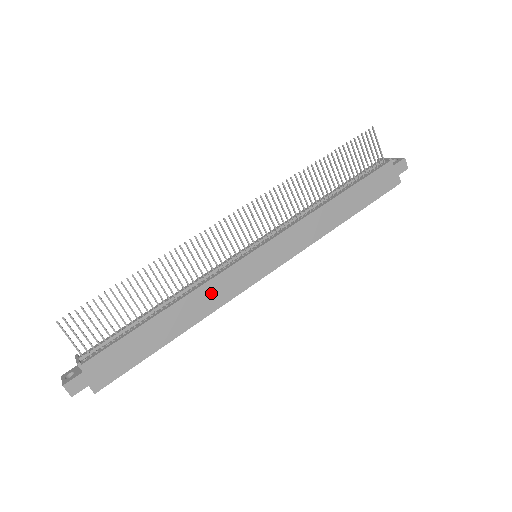
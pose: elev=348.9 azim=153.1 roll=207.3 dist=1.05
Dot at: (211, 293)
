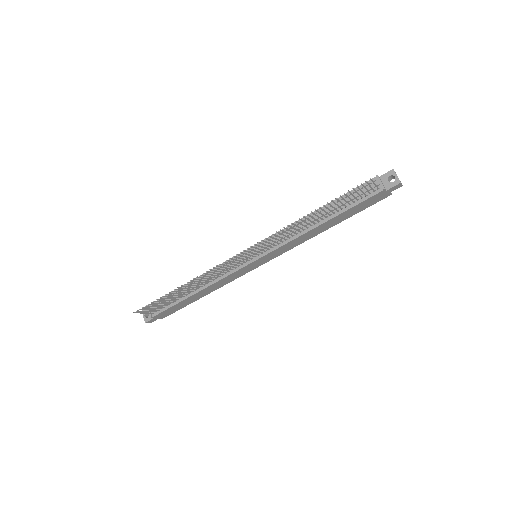
Dot at: (224, 281)
